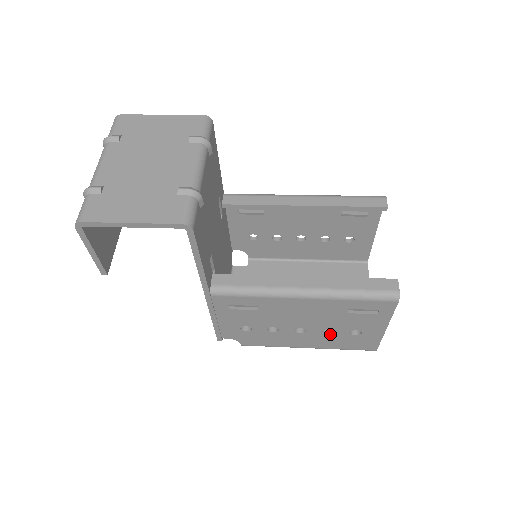
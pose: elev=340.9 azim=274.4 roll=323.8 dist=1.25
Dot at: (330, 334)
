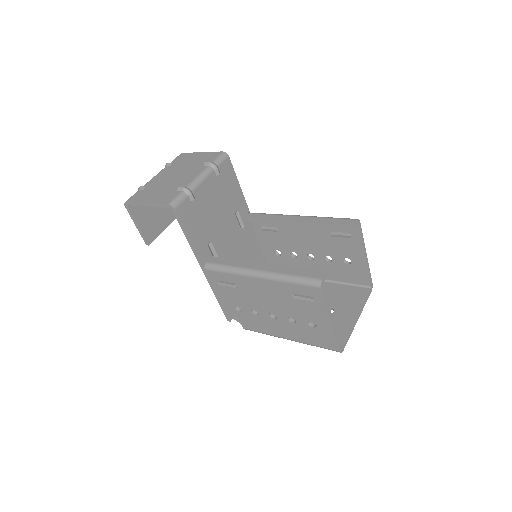
Dot at: (295, 323)
